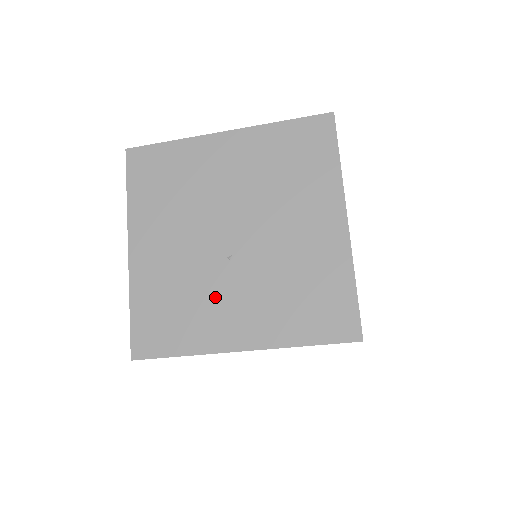
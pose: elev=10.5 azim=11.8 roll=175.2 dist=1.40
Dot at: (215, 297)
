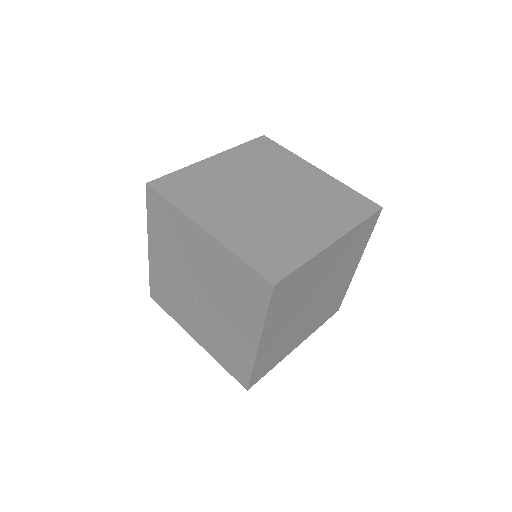
Dot at: (187, 310)
